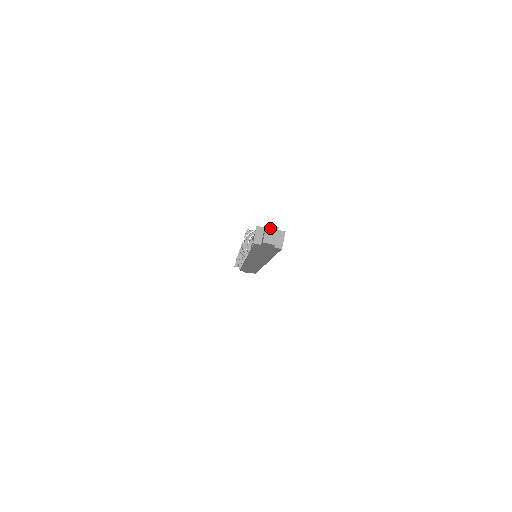
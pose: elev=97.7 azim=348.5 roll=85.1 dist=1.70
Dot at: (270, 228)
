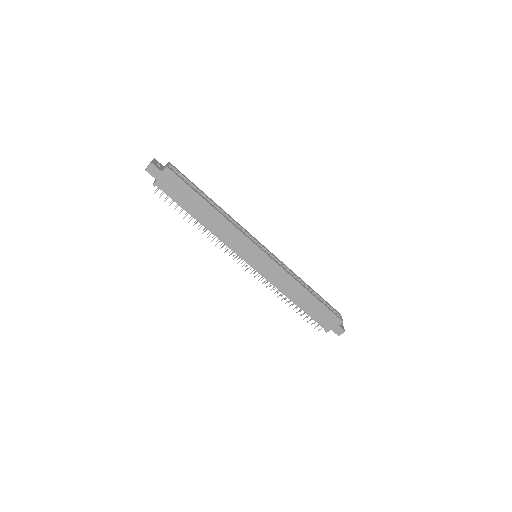
Dot at: occluded
